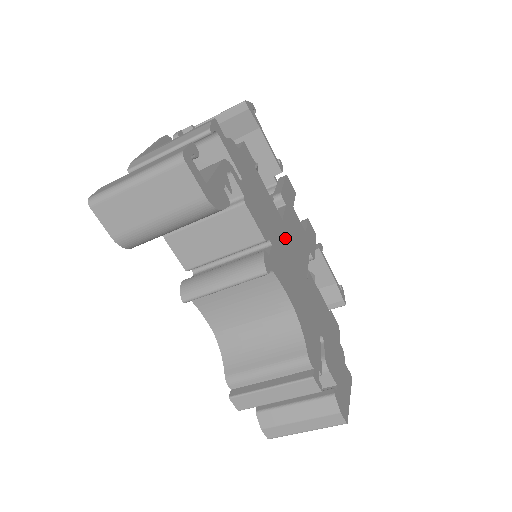
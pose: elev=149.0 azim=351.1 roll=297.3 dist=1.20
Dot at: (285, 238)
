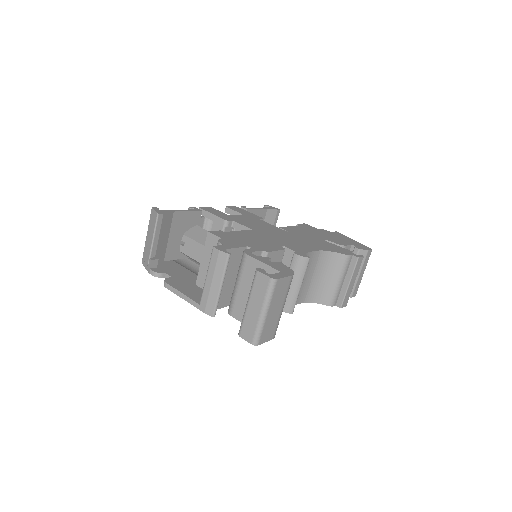
Dot at: (267, 234)
